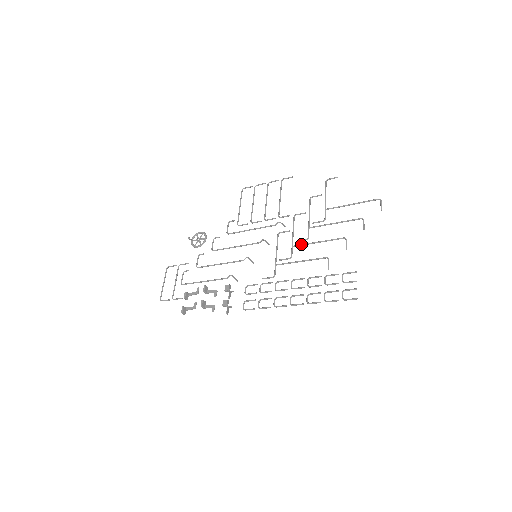
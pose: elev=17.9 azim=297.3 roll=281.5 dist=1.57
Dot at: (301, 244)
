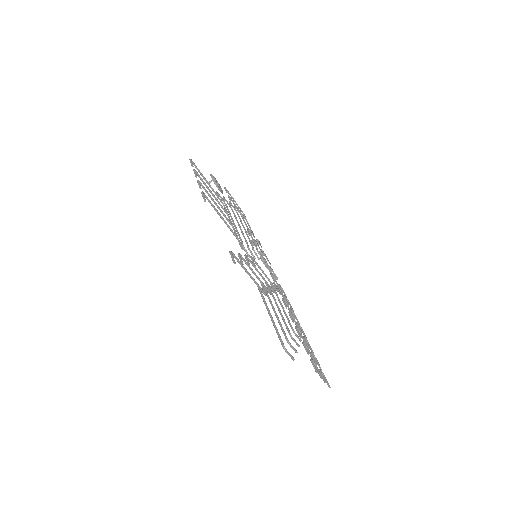
Dot at: occluded
